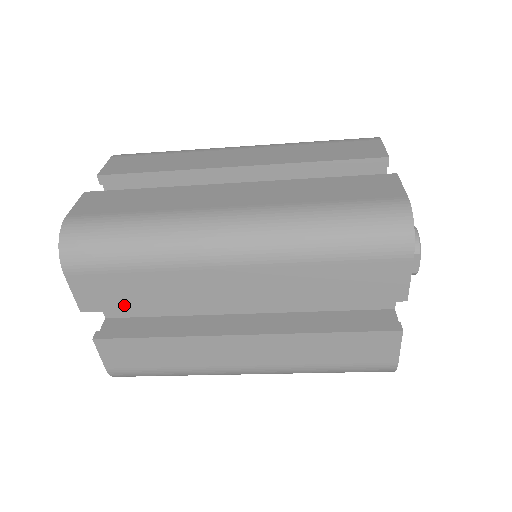
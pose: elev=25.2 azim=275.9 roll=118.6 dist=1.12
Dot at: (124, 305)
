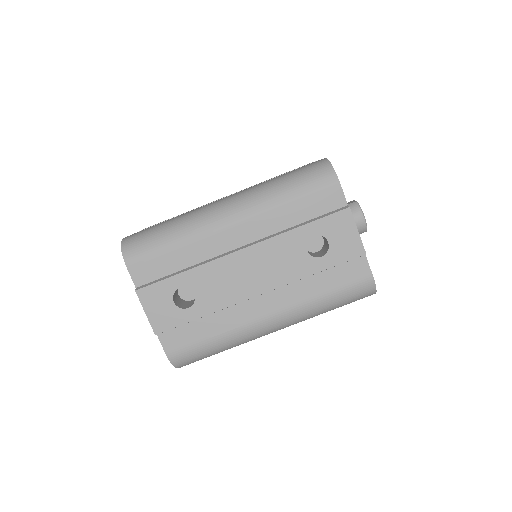
Dot at: occluded
